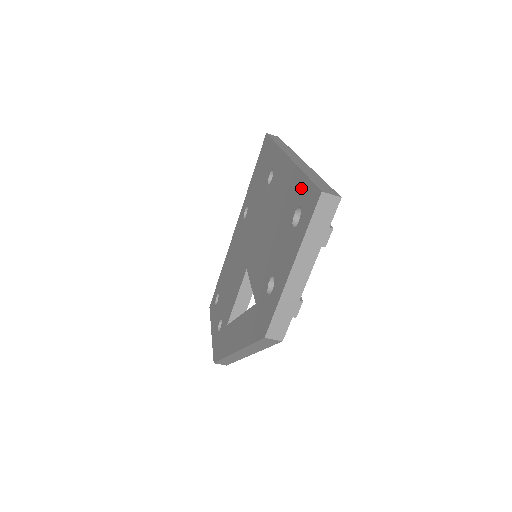
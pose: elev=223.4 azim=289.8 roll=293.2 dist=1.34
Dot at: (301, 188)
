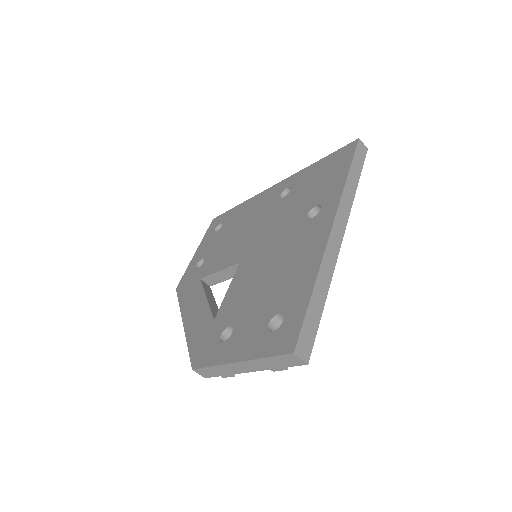
Dot at: (299, 302)
